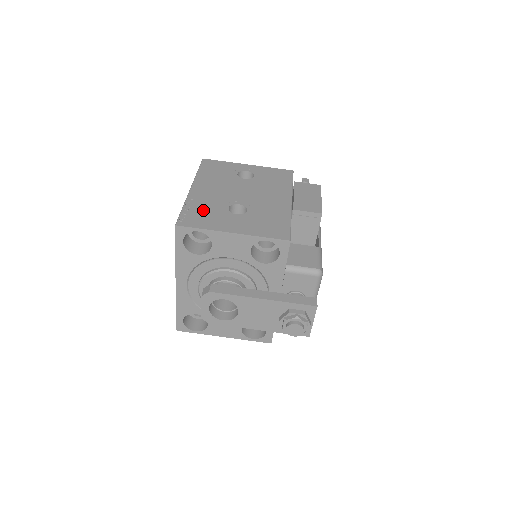
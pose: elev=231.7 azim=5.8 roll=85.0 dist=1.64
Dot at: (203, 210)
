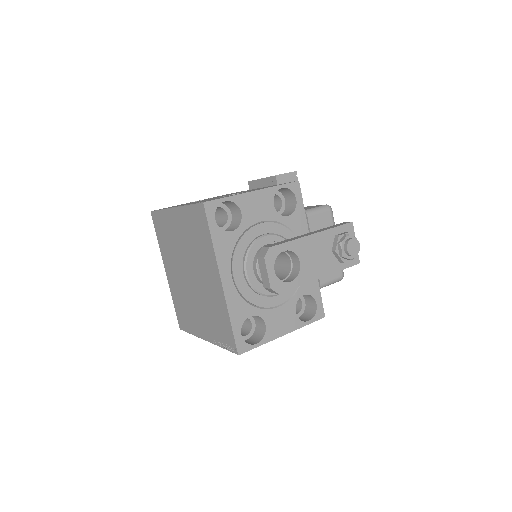
Dot at: occluded
